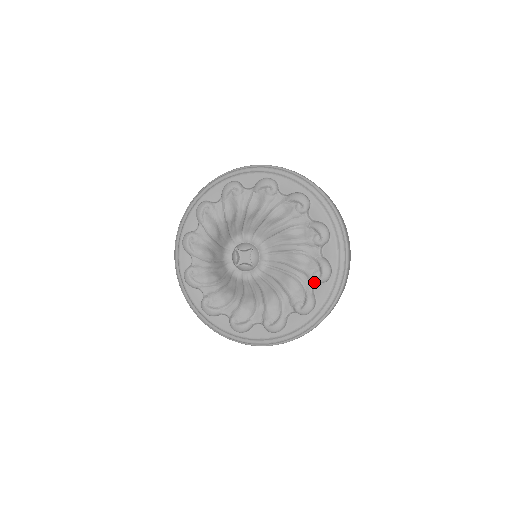
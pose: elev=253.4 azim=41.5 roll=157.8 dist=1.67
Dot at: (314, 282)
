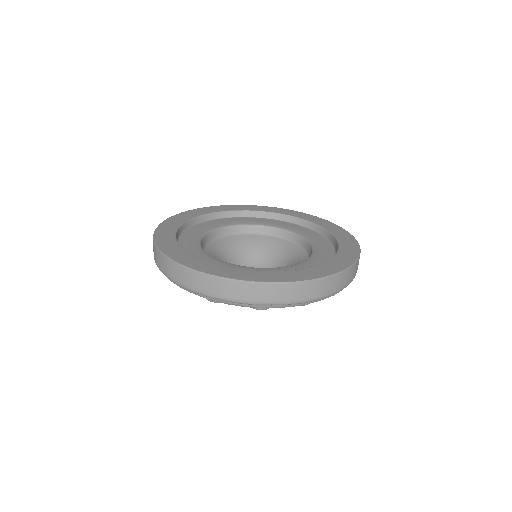
Dot at: occluded
